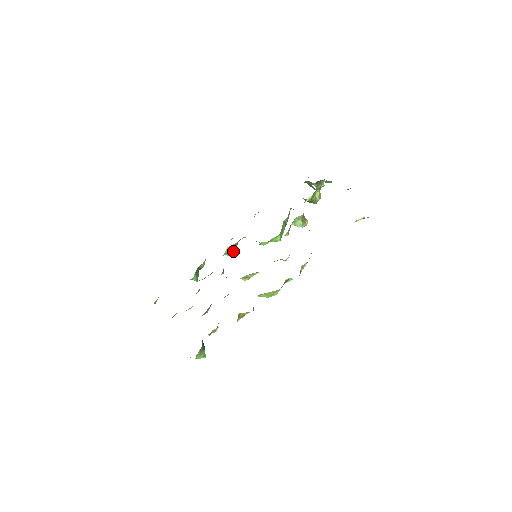
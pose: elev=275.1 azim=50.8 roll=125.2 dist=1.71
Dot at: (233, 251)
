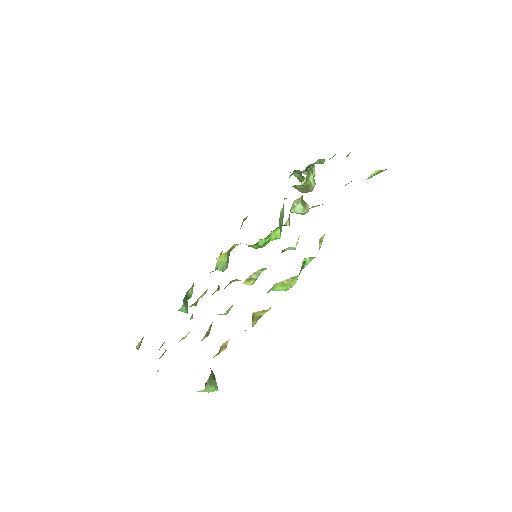
Dot at: (225, 264)
